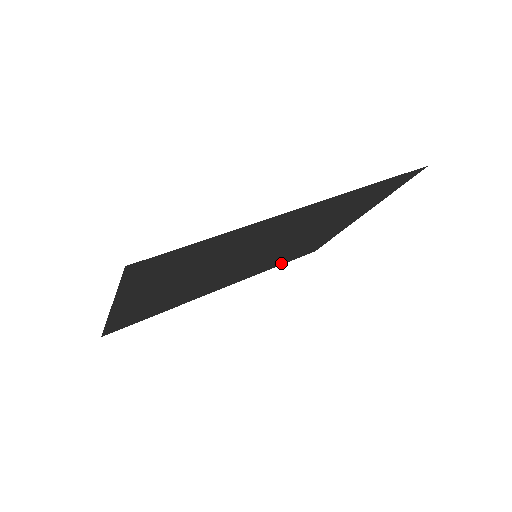
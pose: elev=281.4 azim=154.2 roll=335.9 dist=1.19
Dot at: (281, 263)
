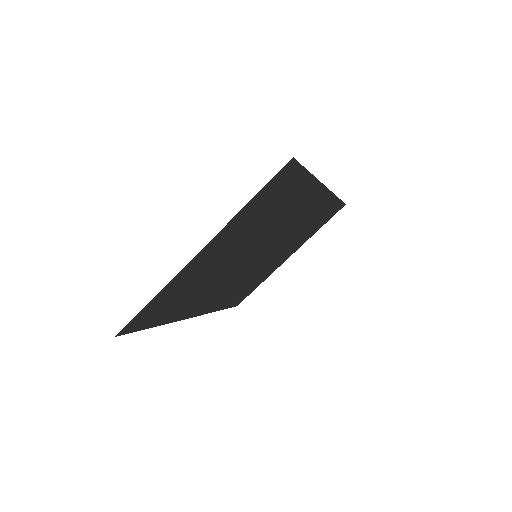
Dot at: (225, 305)
